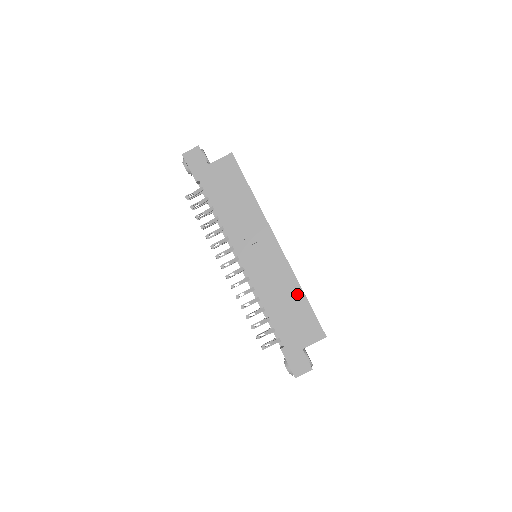
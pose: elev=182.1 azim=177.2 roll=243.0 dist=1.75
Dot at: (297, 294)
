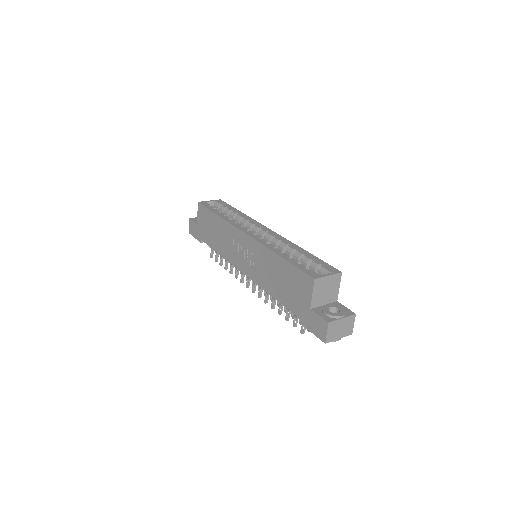
Dot at: (276, 261)
